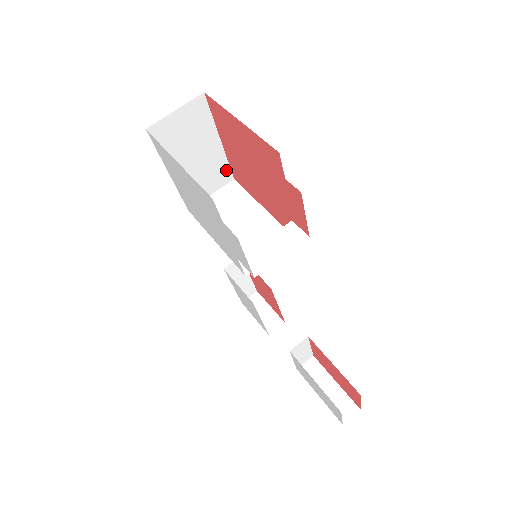
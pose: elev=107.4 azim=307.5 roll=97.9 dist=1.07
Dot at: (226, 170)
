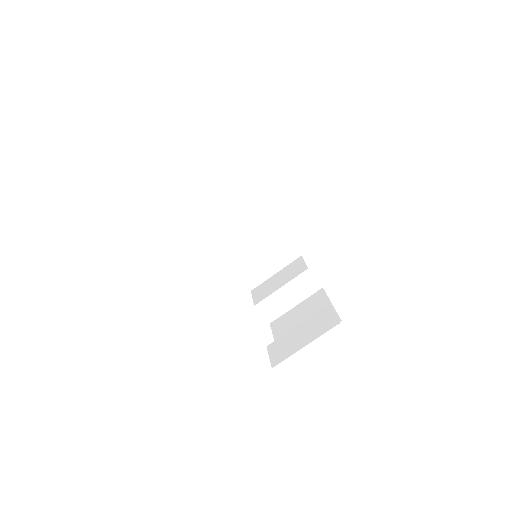
Dot at: occluded
